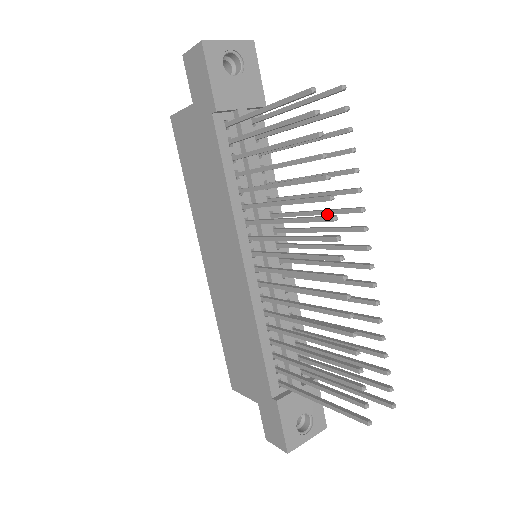
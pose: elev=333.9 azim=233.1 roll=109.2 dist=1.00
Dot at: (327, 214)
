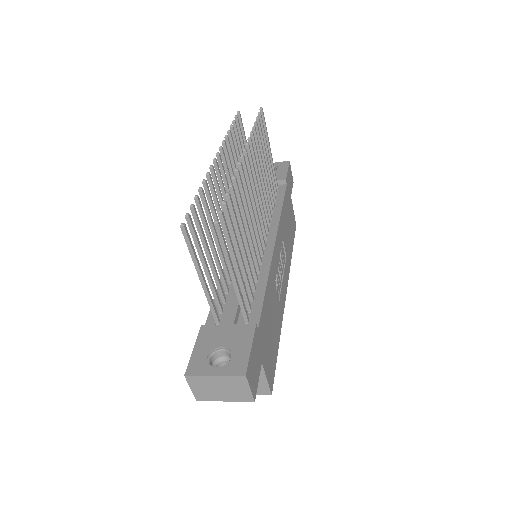
Dot at: occluded
